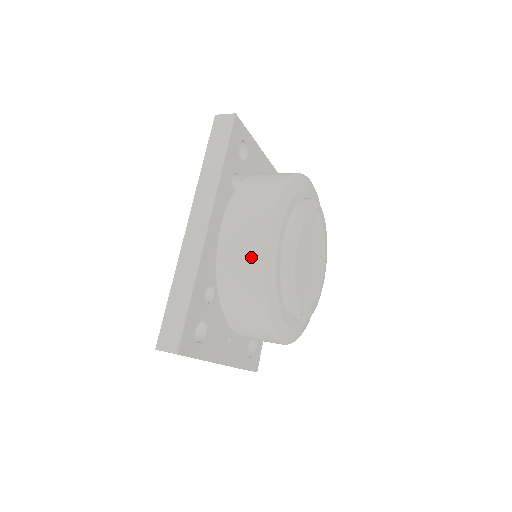
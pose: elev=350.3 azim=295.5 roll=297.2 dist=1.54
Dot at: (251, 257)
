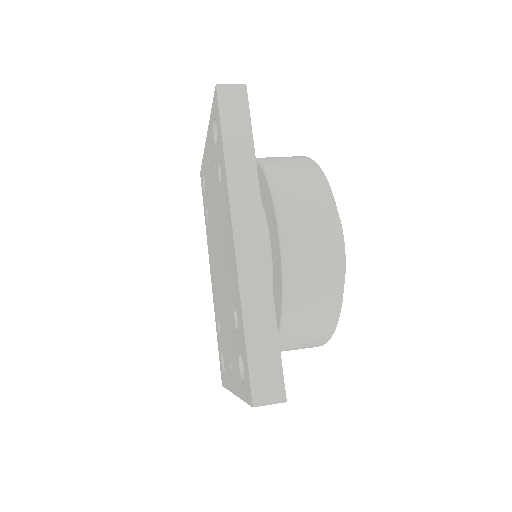
Dot at: (330, 264)
